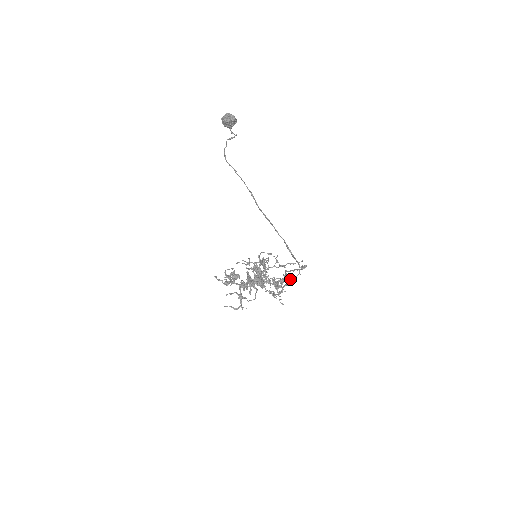
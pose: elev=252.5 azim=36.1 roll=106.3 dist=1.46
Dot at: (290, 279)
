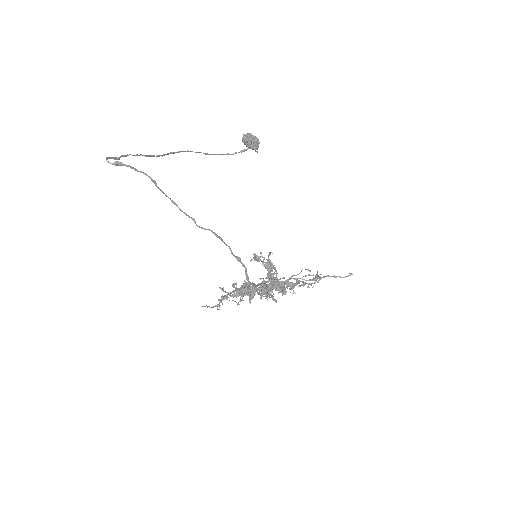
Dot at: (305, 284)
